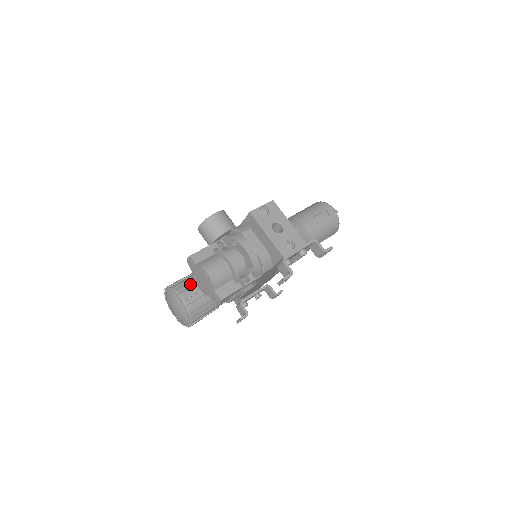
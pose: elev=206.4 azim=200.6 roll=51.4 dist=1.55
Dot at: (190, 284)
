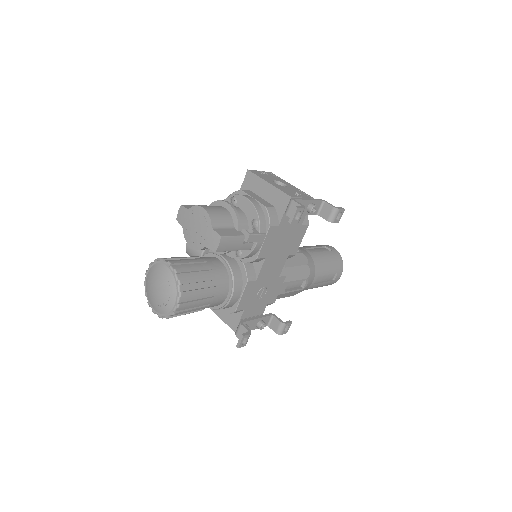
Dot at: (179, 257)
